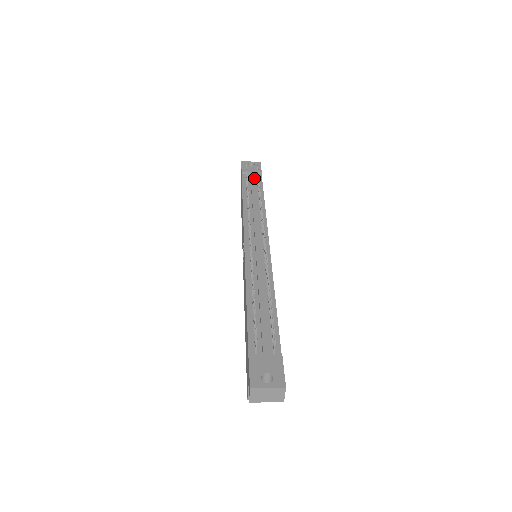
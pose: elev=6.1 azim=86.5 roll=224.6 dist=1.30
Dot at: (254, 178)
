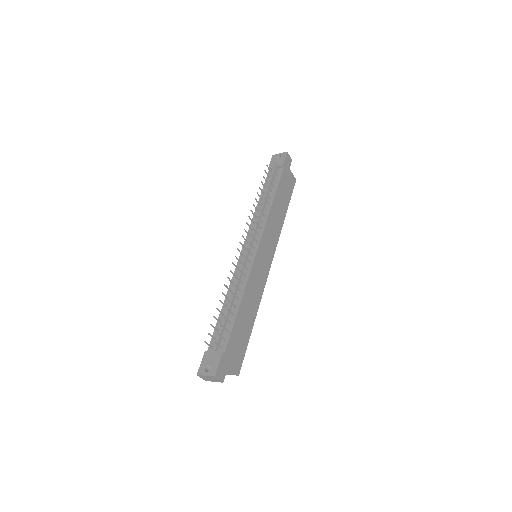
Dot at: occluded
